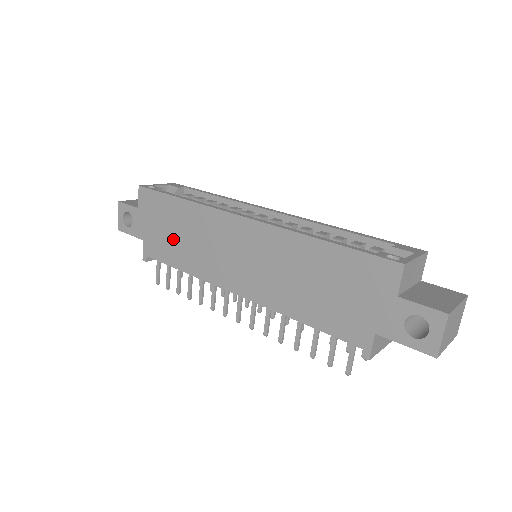
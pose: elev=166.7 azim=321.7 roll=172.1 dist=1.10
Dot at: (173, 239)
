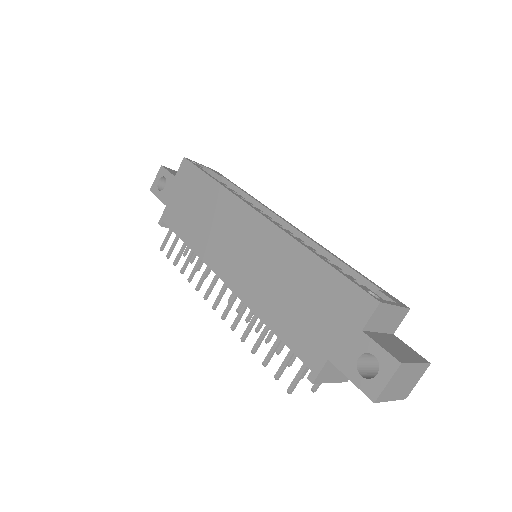
Dot at: (191, 213)
